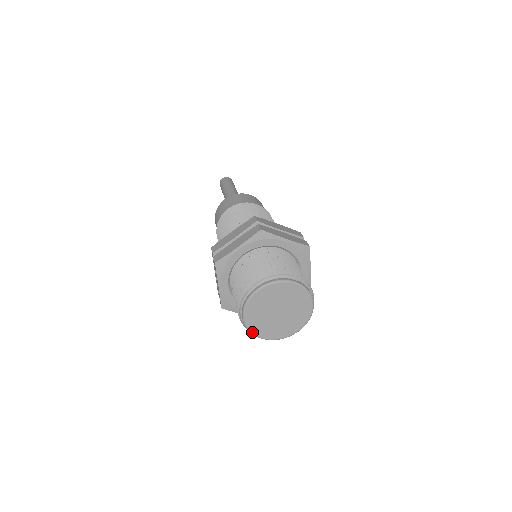
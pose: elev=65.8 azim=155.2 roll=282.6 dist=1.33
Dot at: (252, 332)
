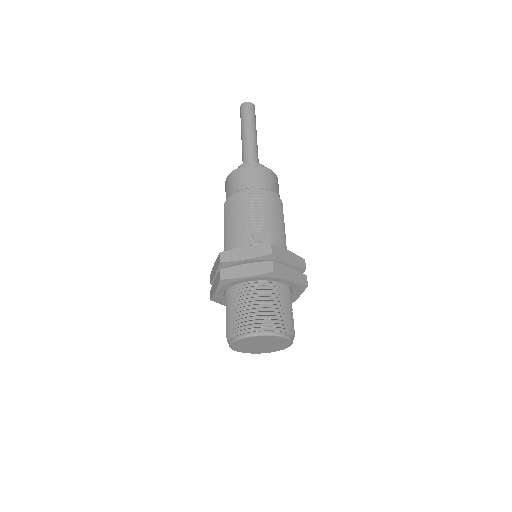
Dot at: (255, 353)
